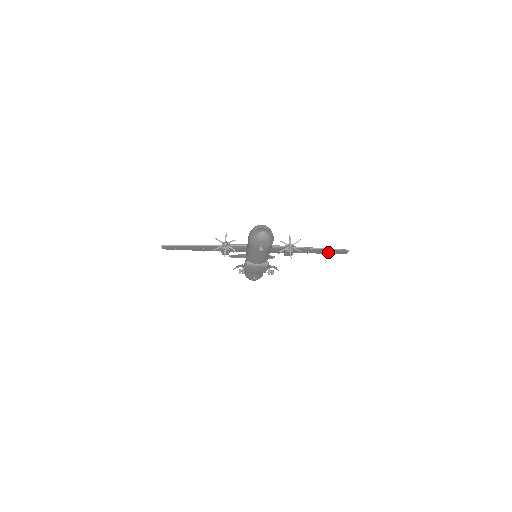
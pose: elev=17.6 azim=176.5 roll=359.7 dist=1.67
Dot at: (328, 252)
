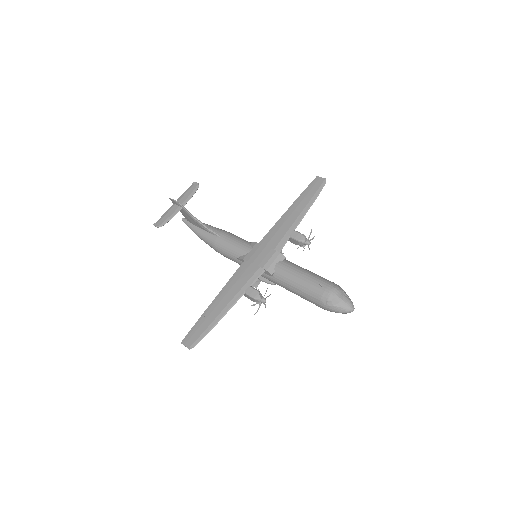
Dot at: (307, 193)
